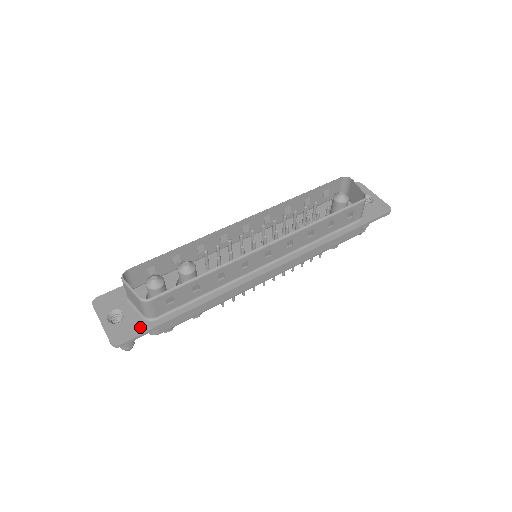
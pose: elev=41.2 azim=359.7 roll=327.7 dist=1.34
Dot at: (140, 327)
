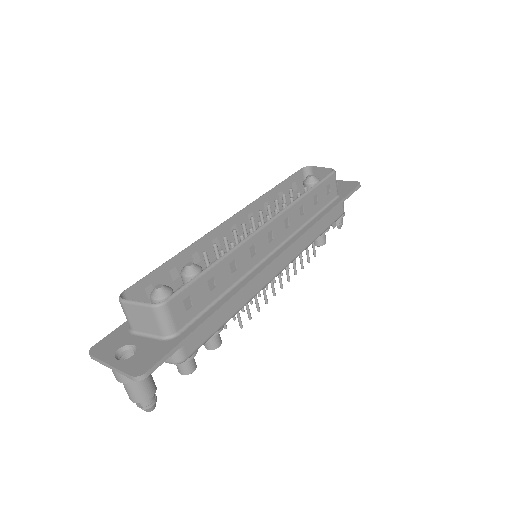
Dot at: (162, 348)
